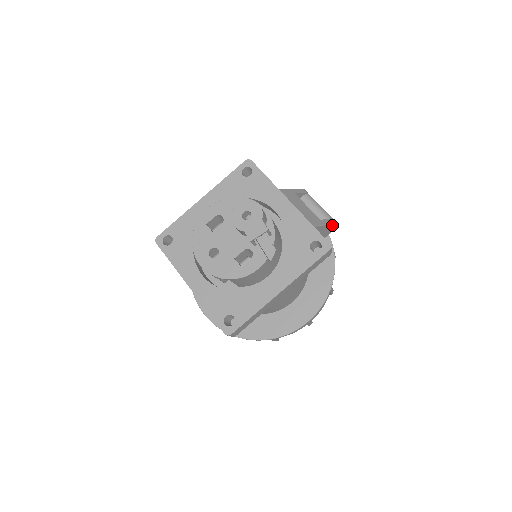
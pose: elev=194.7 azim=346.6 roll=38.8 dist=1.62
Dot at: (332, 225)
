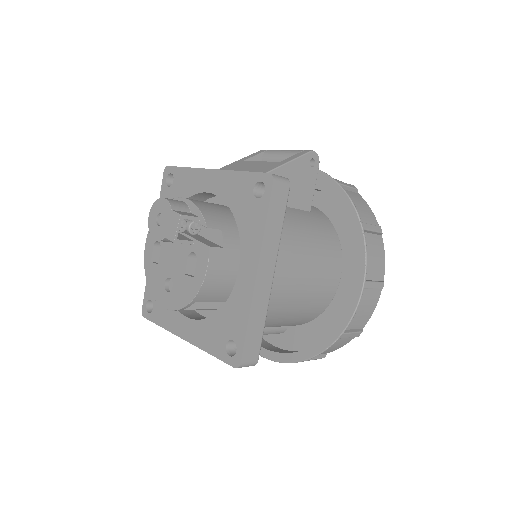
Dot at: (305, 157)
